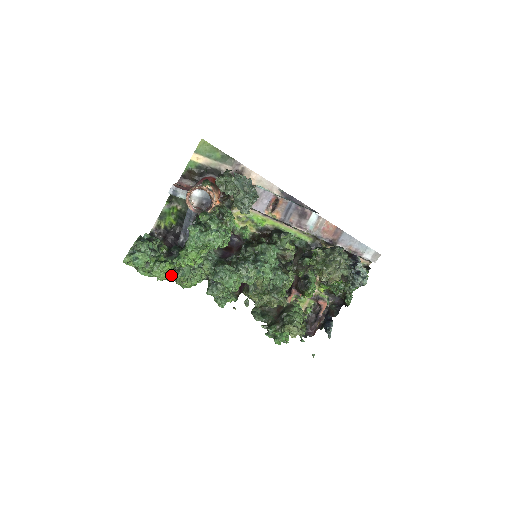
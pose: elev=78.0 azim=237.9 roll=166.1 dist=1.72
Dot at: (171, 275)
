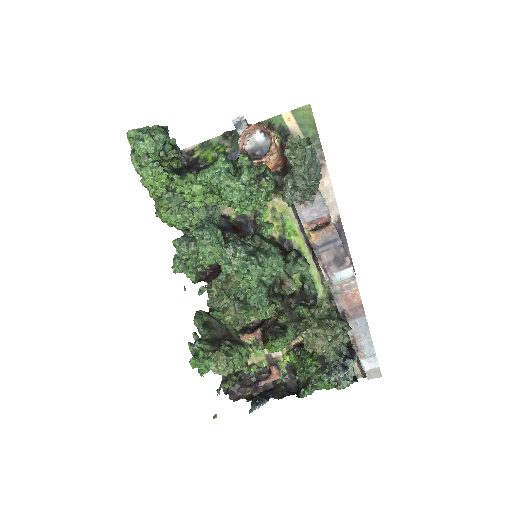
Dot at: (158, 189)
